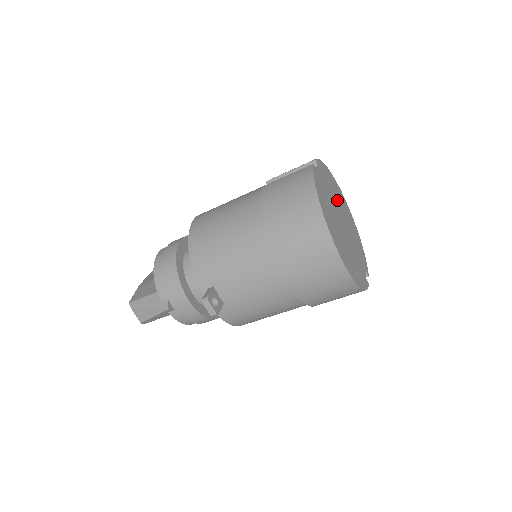
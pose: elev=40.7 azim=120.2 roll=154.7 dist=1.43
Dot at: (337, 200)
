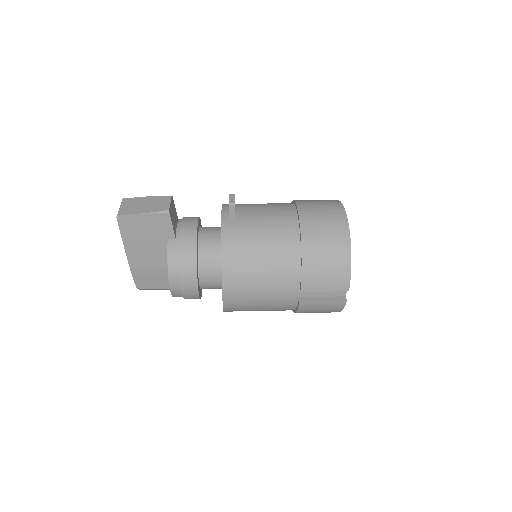
Dot at: occluded
